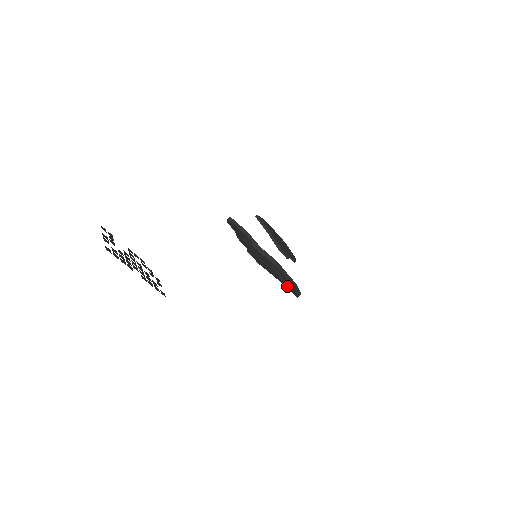
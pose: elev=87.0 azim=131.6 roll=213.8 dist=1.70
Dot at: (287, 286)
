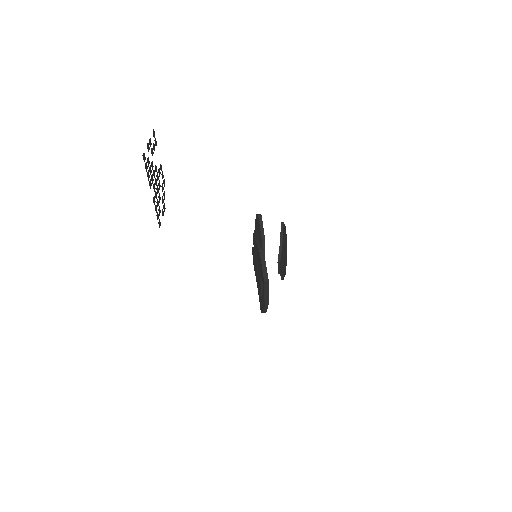
Dot at: (260, 298)
